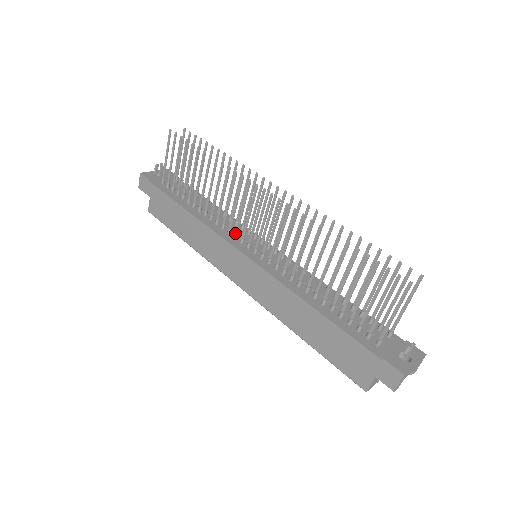
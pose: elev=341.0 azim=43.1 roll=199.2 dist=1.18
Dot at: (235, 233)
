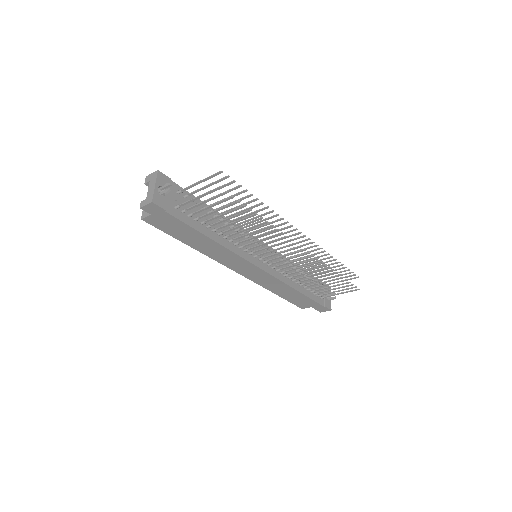
Dot at: occluded
